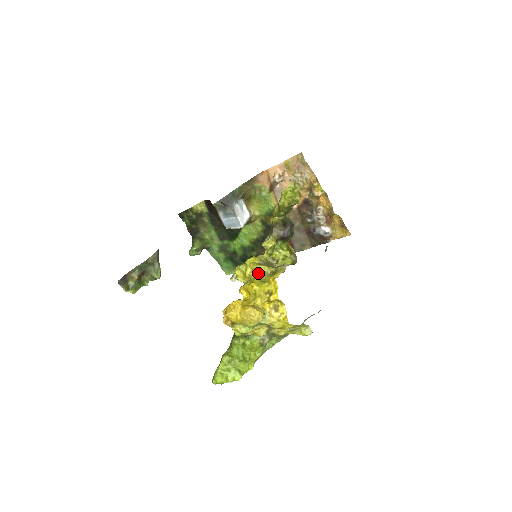
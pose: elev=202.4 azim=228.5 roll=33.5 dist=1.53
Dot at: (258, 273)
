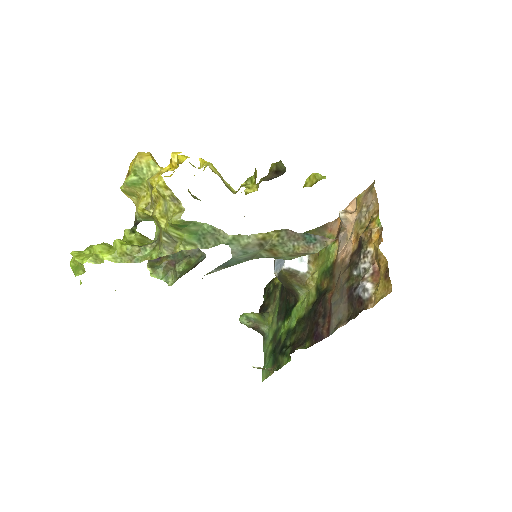
Dot at: (200, 167)
